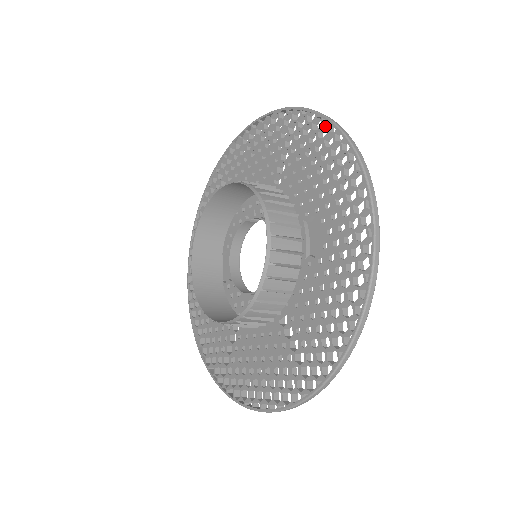
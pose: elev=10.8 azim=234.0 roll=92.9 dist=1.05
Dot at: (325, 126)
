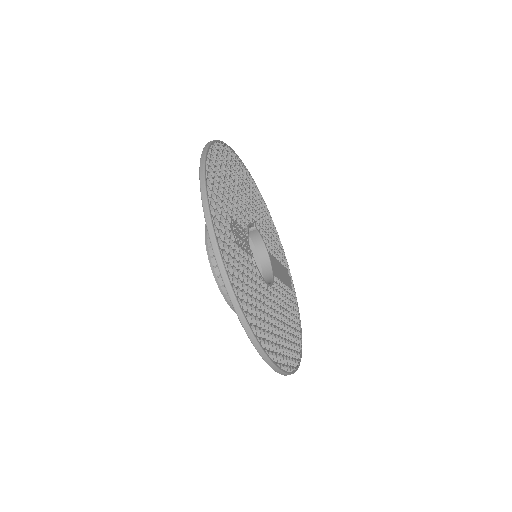
Dot at: occluded
